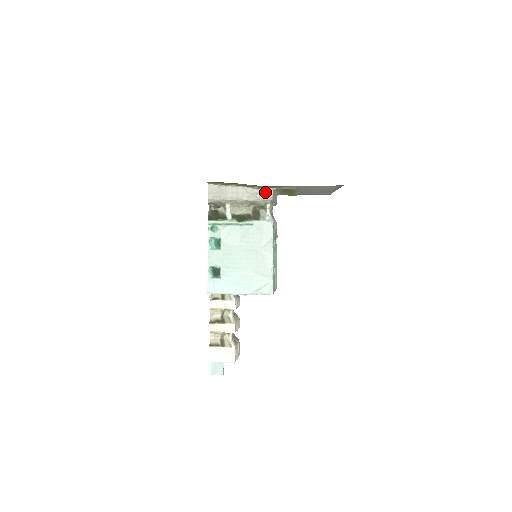
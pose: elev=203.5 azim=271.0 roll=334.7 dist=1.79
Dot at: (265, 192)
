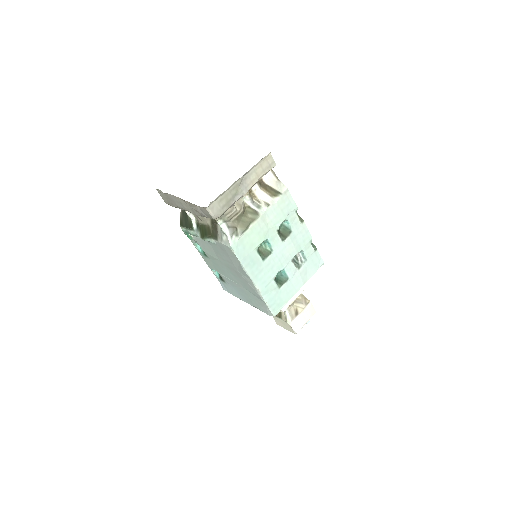
Dot at: (202, 209)
